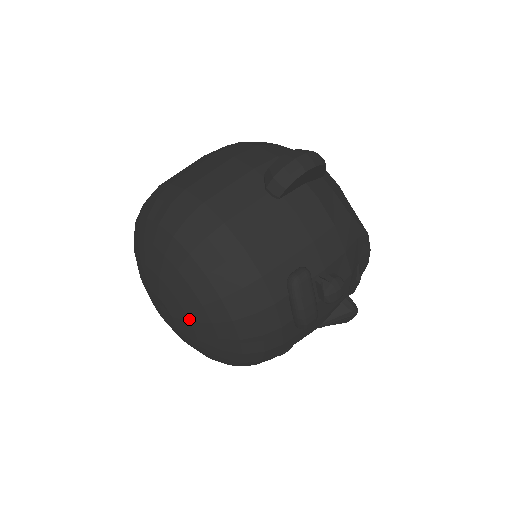
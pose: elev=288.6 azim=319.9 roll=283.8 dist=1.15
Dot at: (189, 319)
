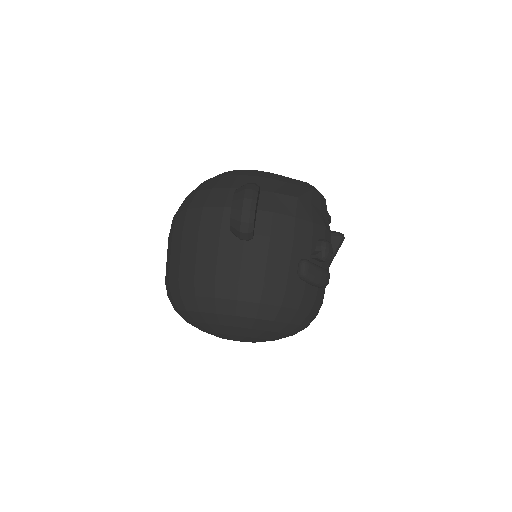
Dot at: (262, 339)
